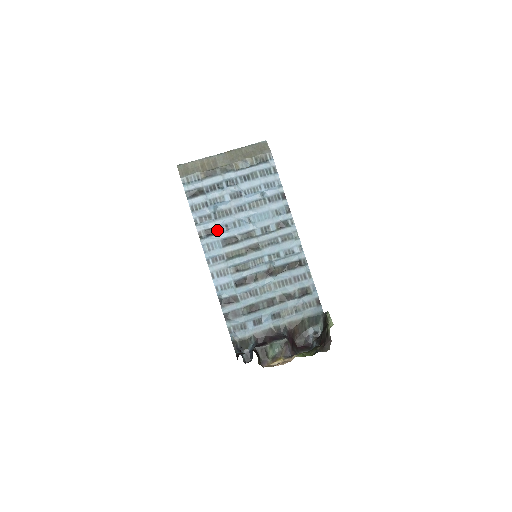
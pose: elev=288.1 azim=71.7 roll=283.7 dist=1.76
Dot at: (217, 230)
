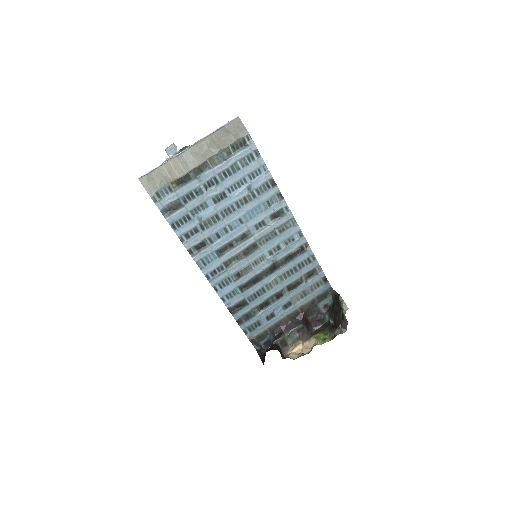
Dot at: (208, 242)
